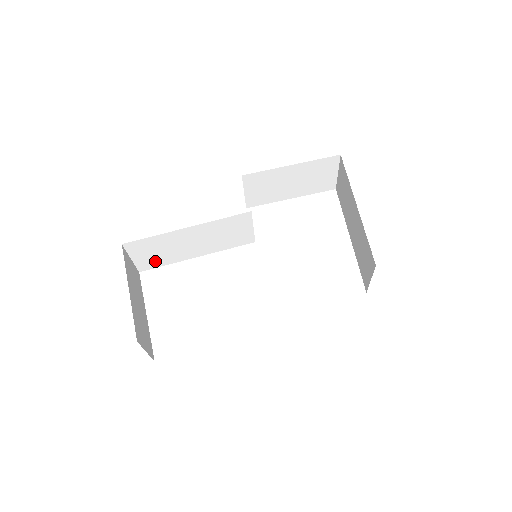
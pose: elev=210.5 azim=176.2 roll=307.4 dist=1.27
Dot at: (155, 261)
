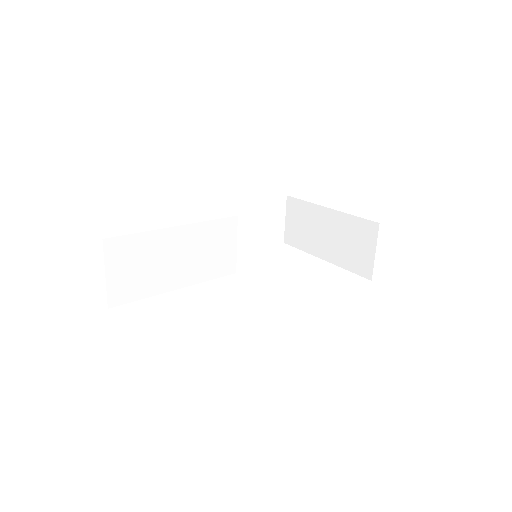
Dot at: (131, 287)
